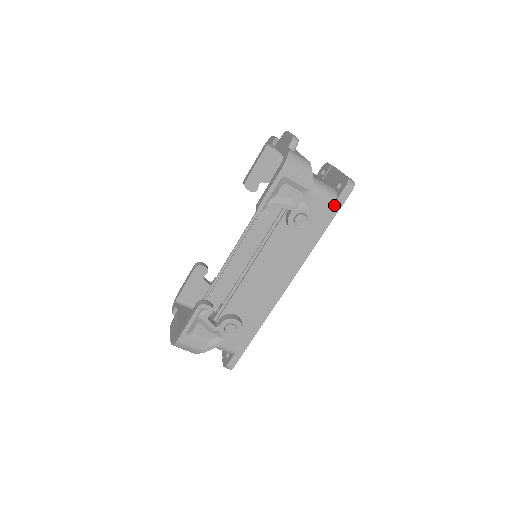
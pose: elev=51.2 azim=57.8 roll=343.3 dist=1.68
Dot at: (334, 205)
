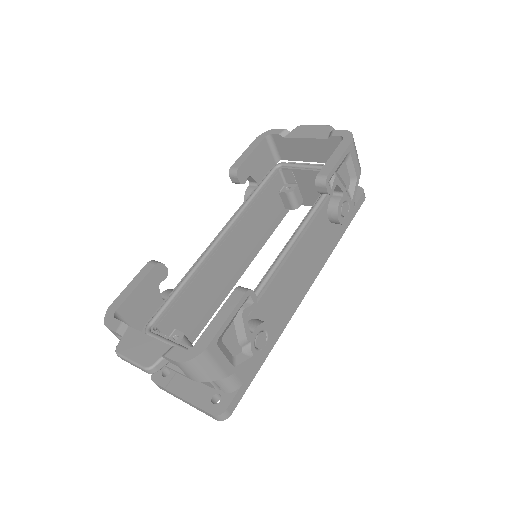
Dot at: (354, 208)
